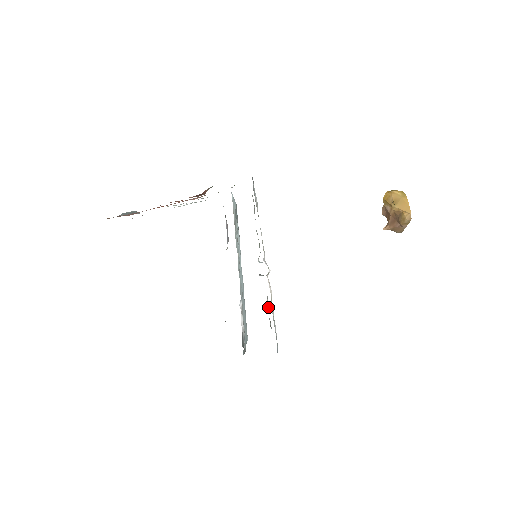
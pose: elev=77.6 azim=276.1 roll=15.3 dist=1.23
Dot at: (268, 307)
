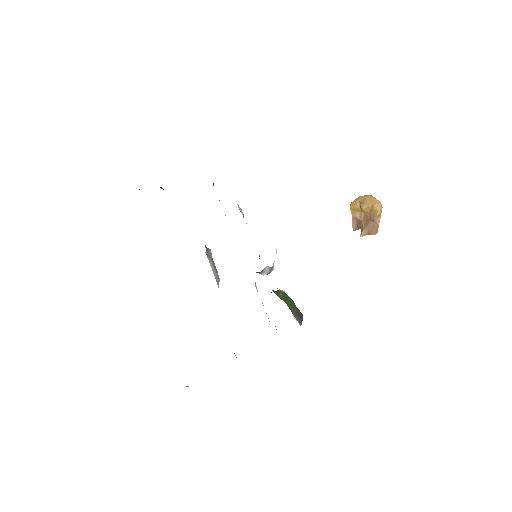
Dot at: (284, 291)
